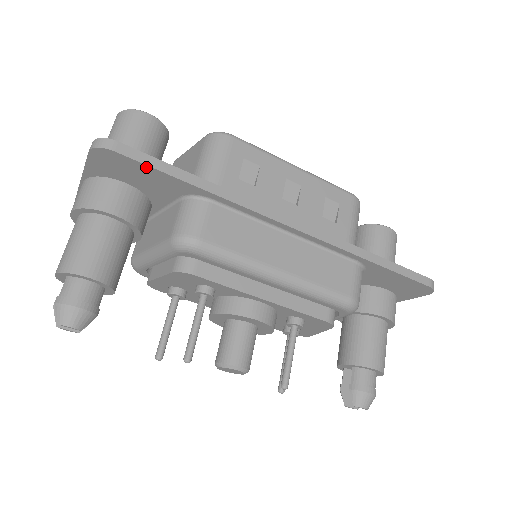
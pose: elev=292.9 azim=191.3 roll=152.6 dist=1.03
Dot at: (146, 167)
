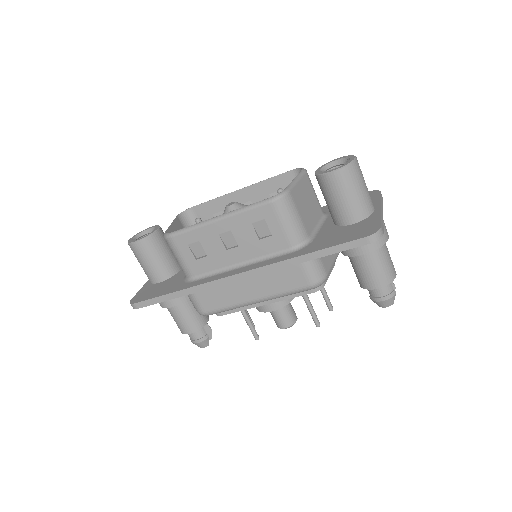
Dot at: (154, 303)
